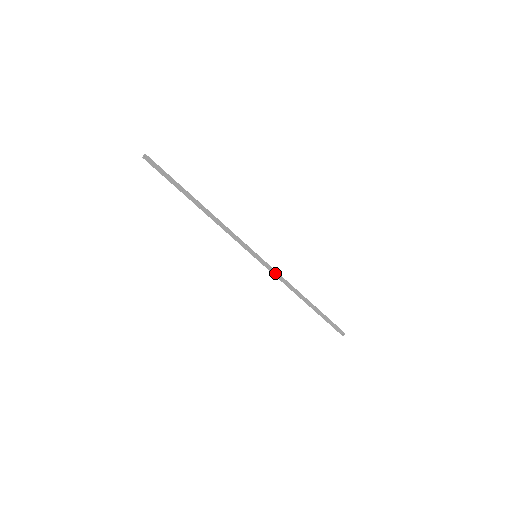
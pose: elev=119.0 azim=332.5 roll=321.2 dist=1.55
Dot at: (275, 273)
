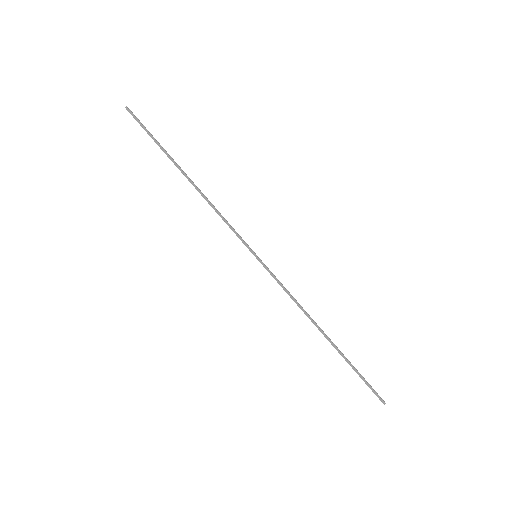
Dot at: (282, 284)
